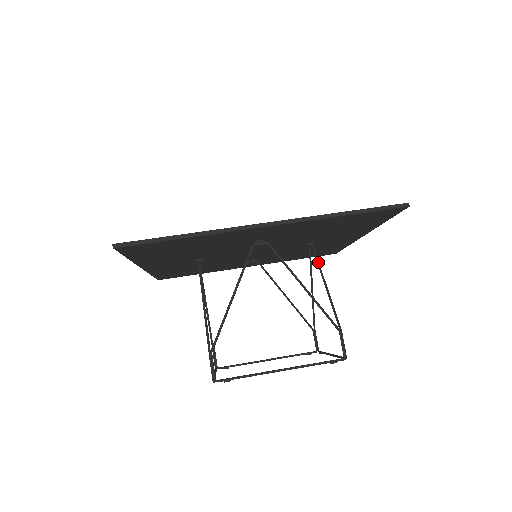
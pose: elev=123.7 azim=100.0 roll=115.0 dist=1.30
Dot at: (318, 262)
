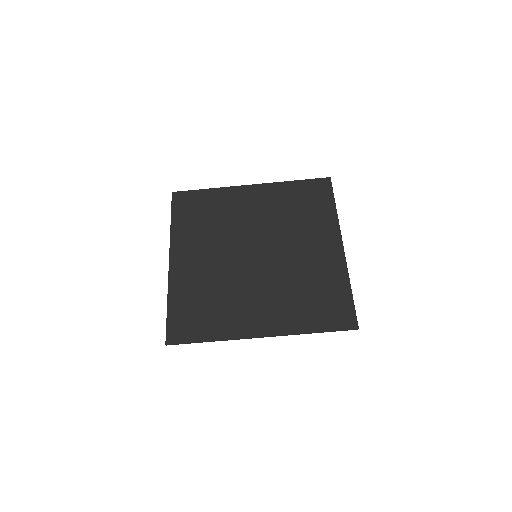
Dot at: occluded
